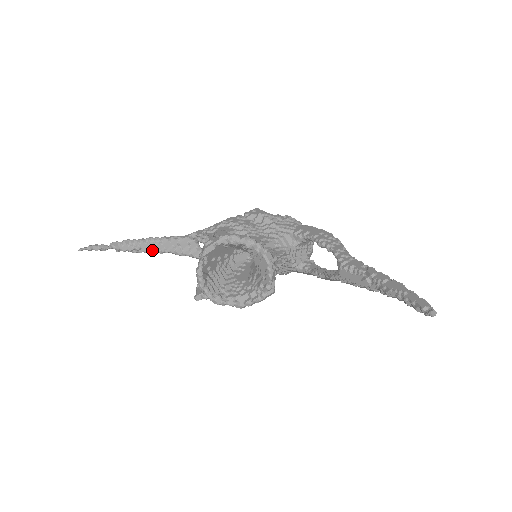
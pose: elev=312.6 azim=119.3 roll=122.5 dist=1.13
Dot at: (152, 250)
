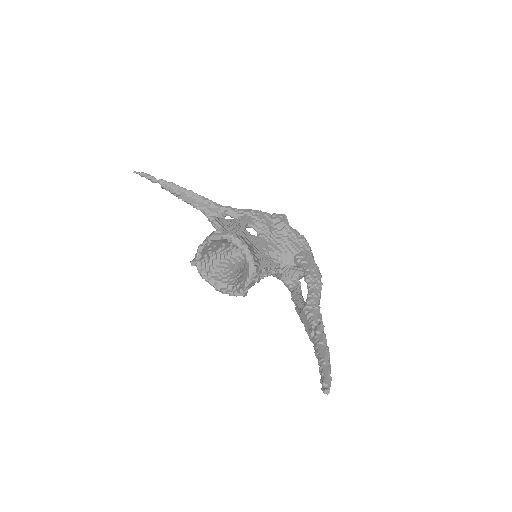
Dot at: (188, 201)
